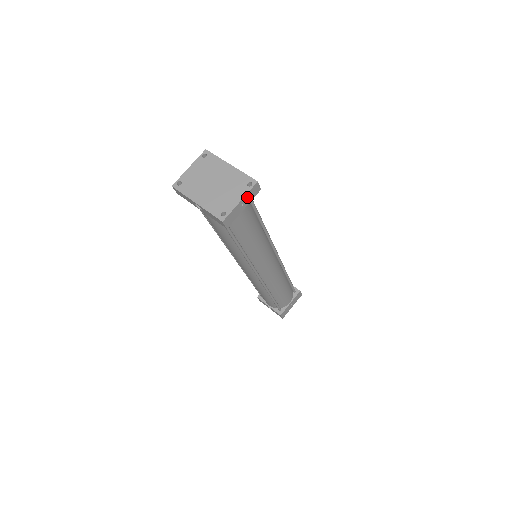
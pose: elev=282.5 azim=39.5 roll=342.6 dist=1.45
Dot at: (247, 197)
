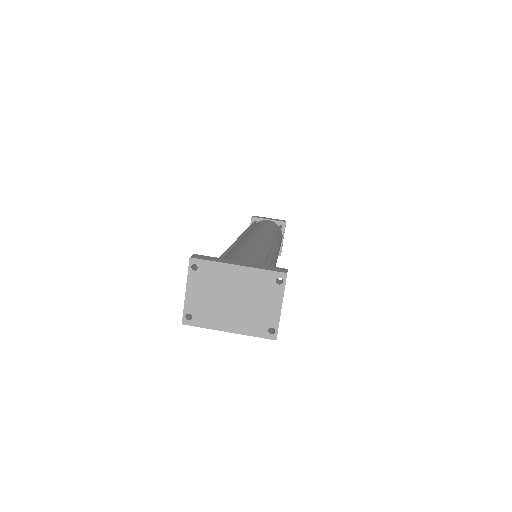
Dot at: (283, 294)
